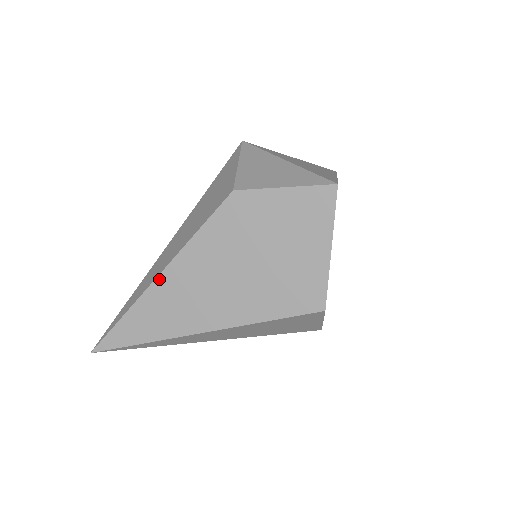
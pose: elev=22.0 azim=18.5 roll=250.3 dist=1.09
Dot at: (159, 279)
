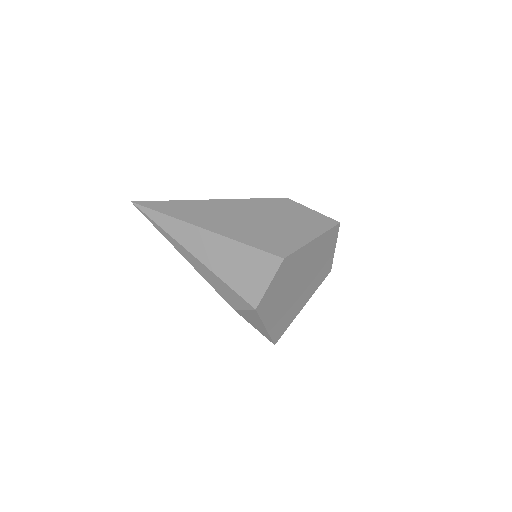
Dot at: (210, 201)
